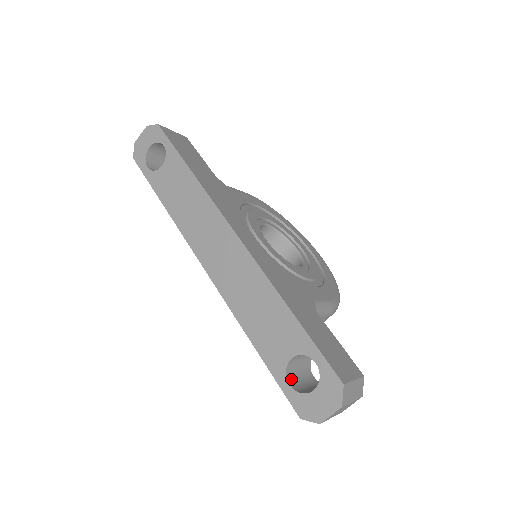
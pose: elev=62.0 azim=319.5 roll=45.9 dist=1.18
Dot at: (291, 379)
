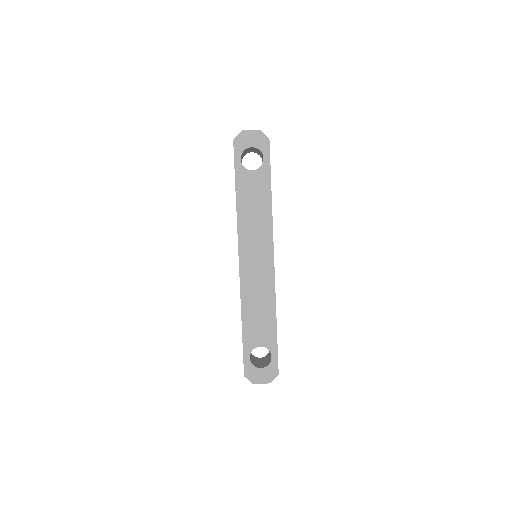
Dot at: occluded
